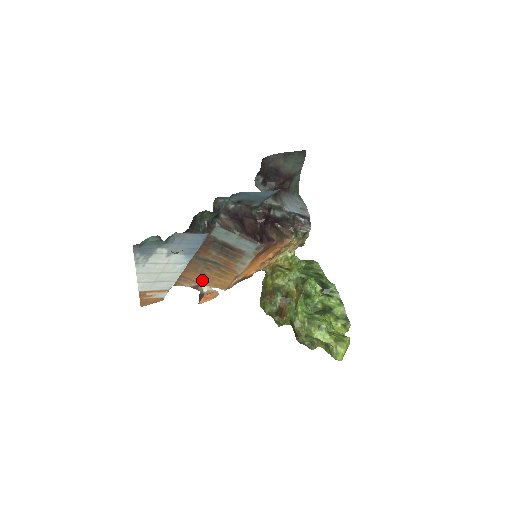
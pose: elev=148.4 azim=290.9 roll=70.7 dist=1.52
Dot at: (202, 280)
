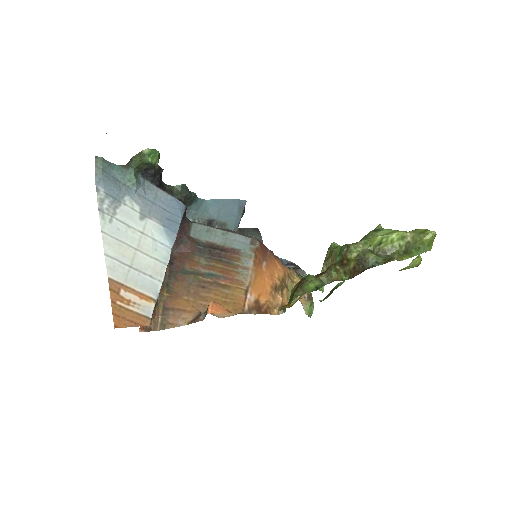
Dot at: (201, 309)
